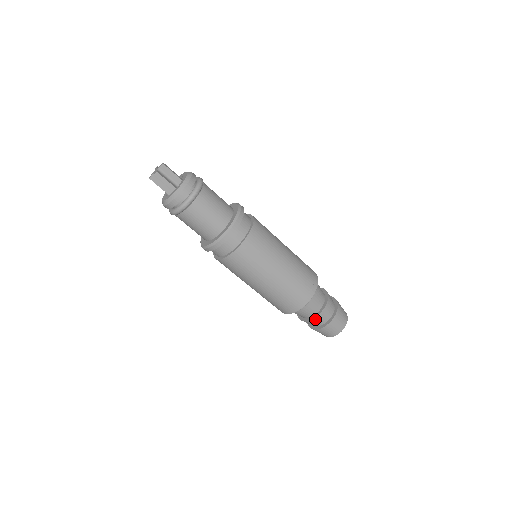
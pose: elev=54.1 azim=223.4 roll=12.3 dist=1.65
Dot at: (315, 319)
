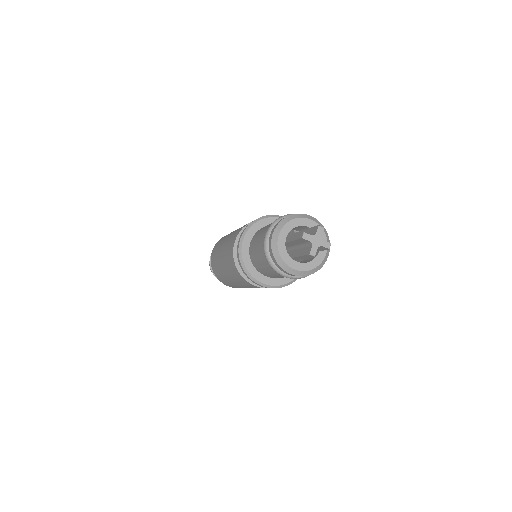
Dot at: occluded
